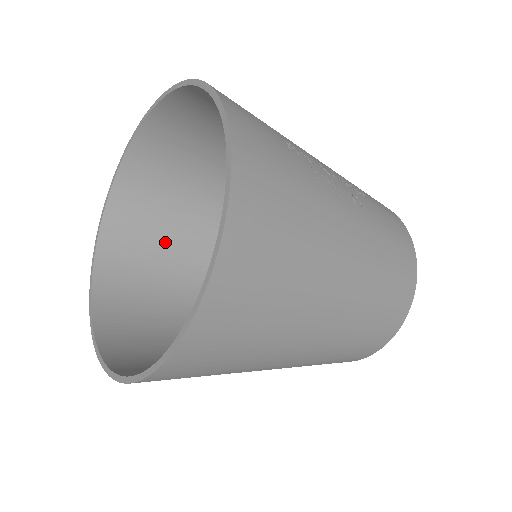
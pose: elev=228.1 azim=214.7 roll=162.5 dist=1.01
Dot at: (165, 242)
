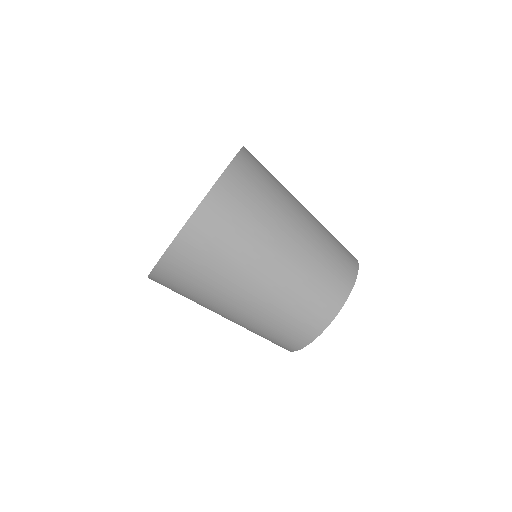
Dot at: occluded
